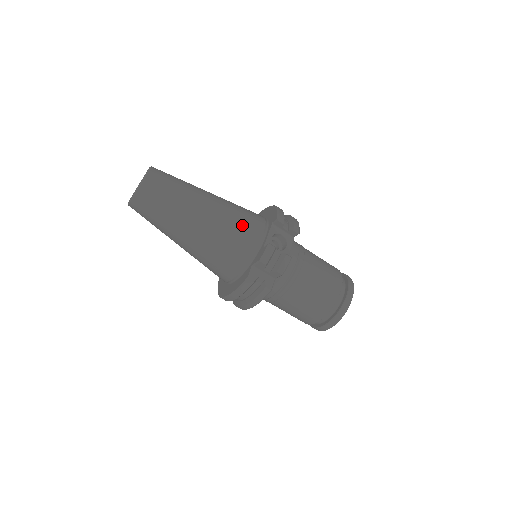
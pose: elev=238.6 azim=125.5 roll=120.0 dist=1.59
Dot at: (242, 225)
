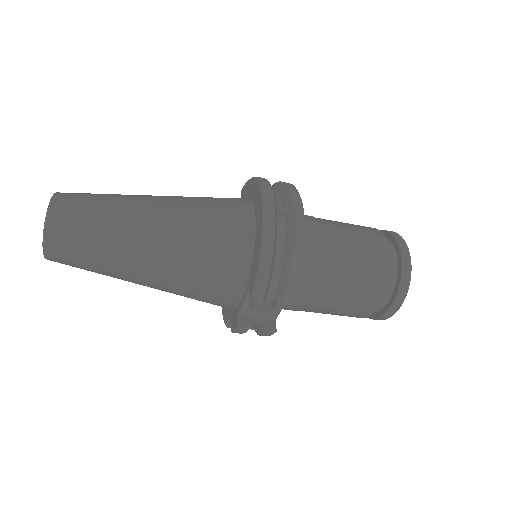
Dot at: (203, 290)
